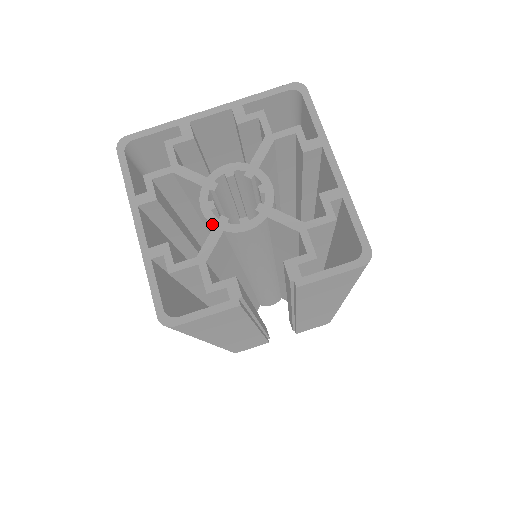
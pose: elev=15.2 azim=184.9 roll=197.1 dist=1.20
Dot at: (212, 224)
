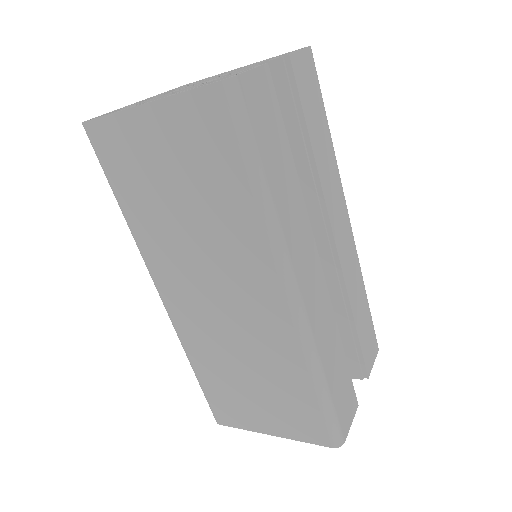
Dot at: (199, 84)
